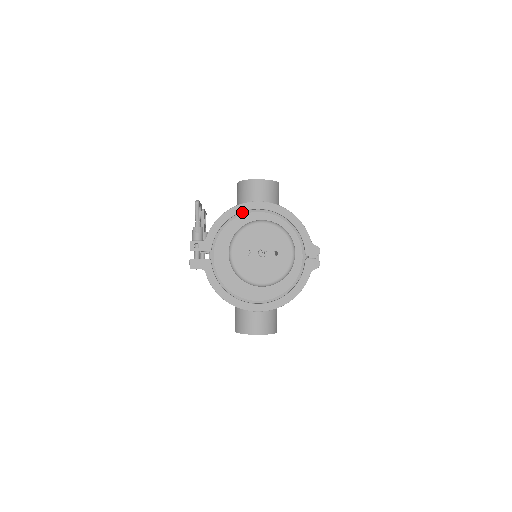
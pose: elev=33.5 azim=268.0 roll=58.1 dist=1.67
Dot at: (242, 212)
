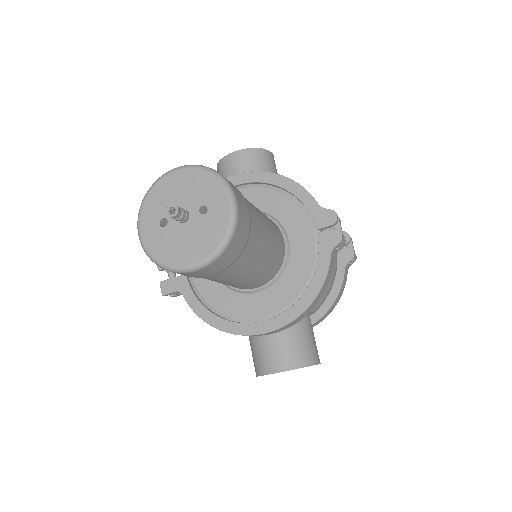
Dot at: occluded
